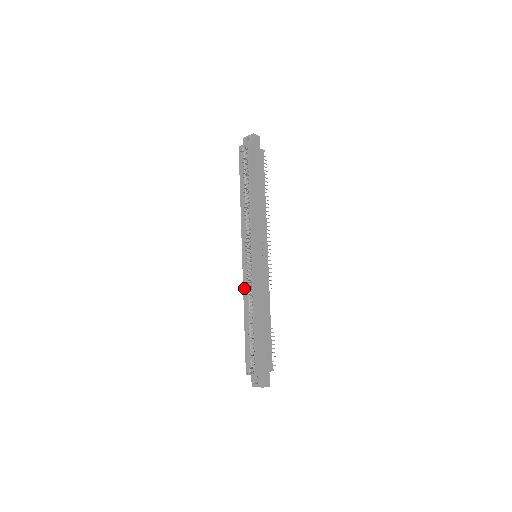
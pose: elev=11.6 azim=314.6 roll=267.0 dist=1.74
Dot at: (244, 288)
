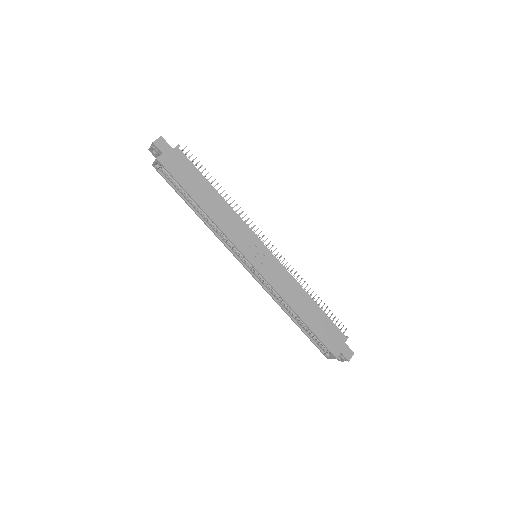
Dot at: (268, 293)
